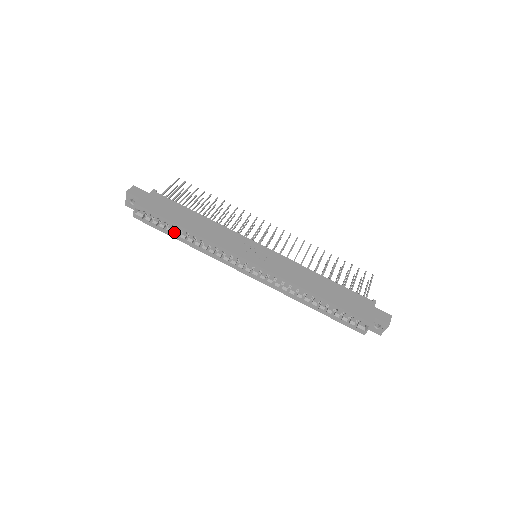
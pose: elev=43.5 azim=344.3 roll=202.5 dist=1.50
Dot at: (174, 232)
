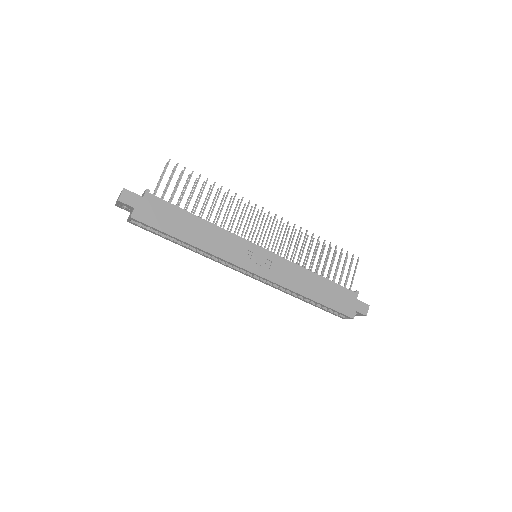
Dot at: (174, 240)
